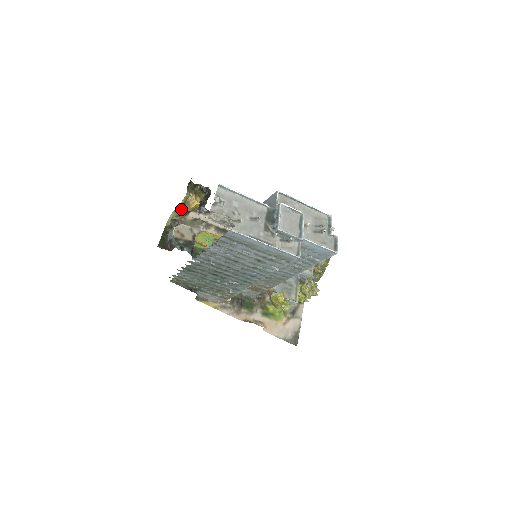
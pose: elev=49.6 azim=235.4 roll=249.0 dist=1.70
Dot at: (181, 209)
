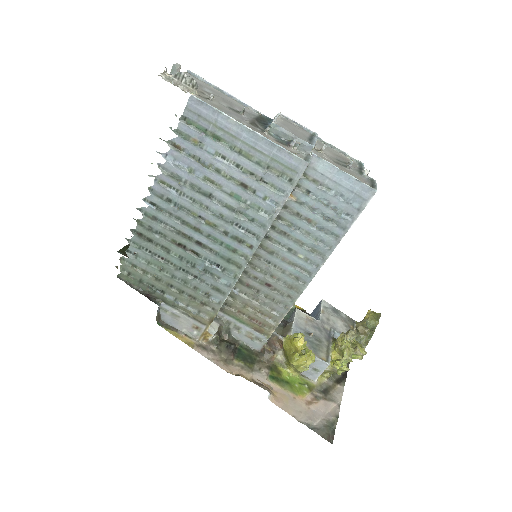
Dot at: occluded
